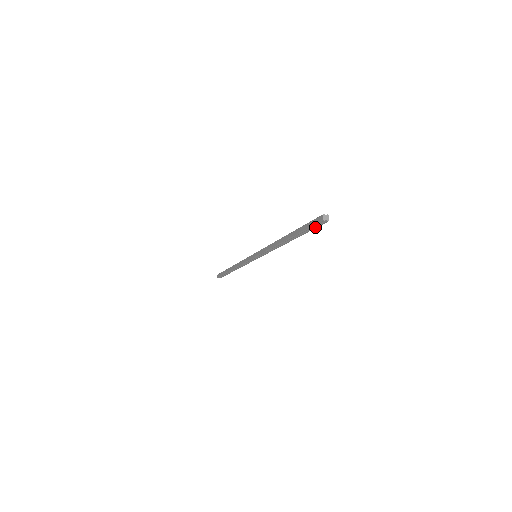
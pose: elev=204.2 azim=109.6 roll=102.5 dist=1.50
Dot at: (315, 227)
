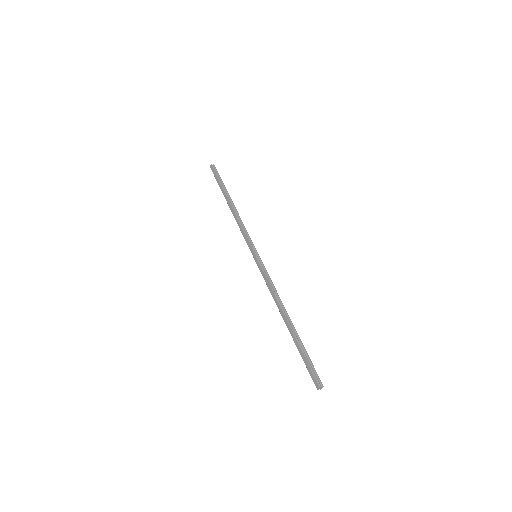
Dot at: (310, 370)
